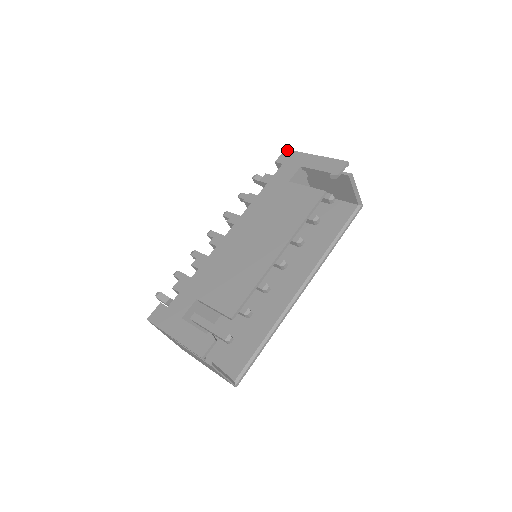
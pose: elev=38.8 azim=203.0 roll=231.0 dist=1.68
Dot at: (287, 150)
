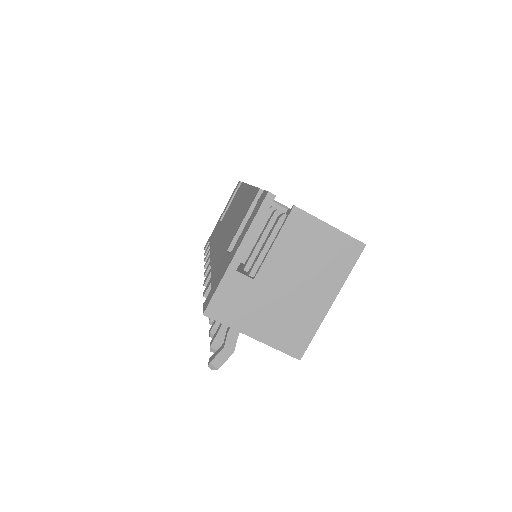
Dot at: occluded
